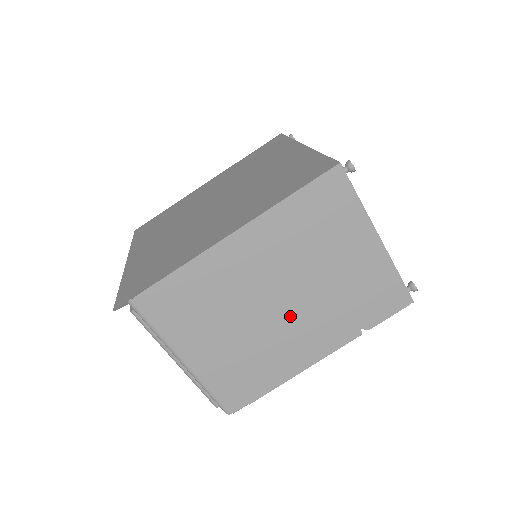
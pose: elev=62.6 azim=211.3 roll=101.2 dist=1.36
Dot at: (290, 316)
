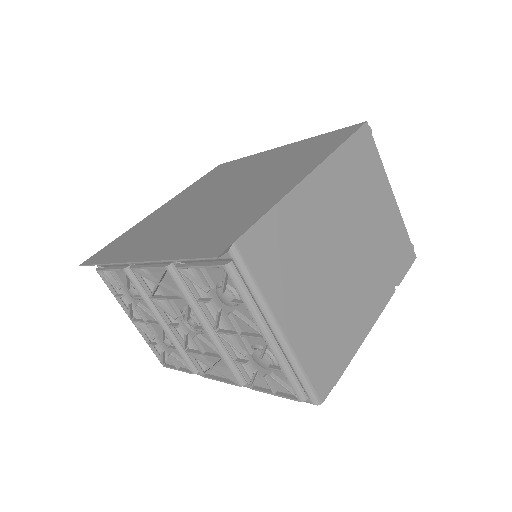
Dot at: (353, 269)
